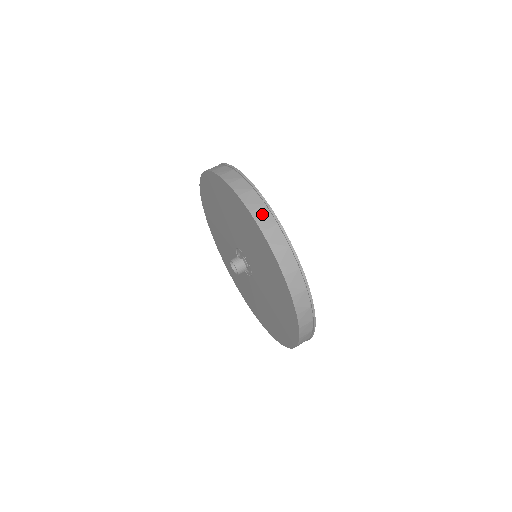
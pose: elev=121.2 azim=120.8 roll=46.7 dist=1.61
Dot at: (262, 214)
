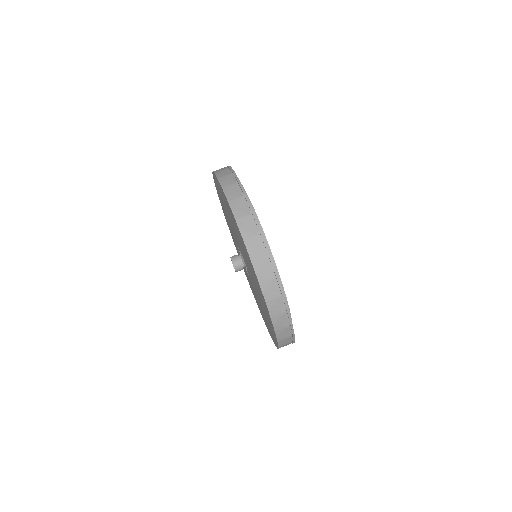
Dot at: (232, 189)
